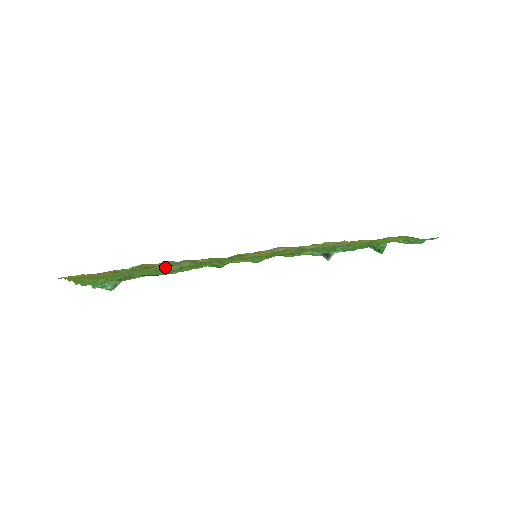
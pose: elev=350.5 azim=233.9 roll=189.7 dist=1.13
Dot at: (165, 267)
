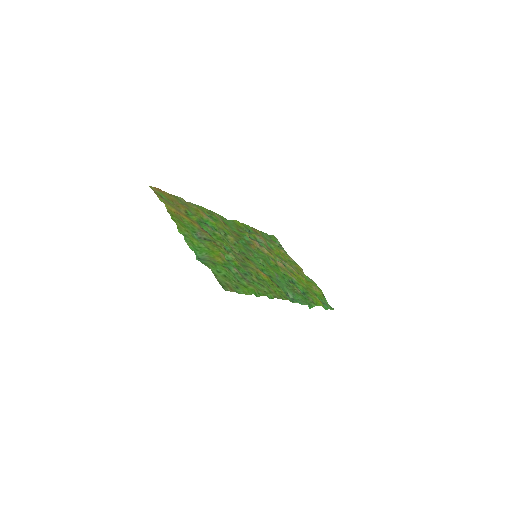
Dot at: (220, 246)
